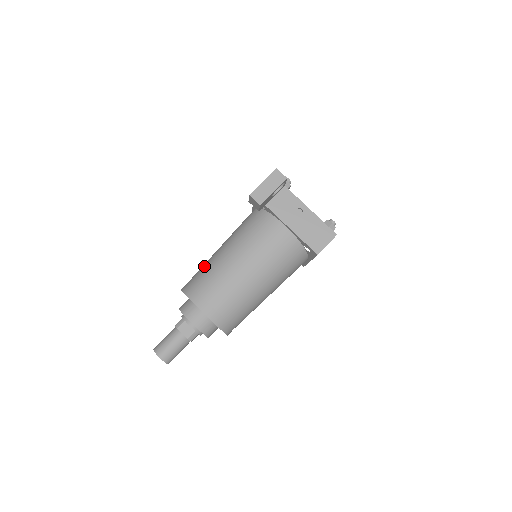
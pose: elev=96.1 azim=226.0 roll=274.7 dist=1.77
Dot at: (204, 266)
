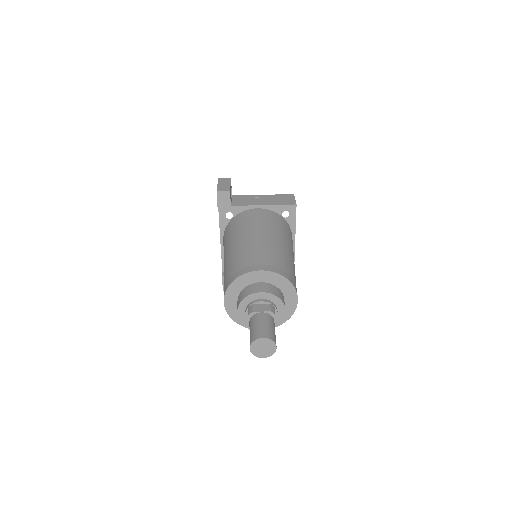
Dot at: (226, 269)
